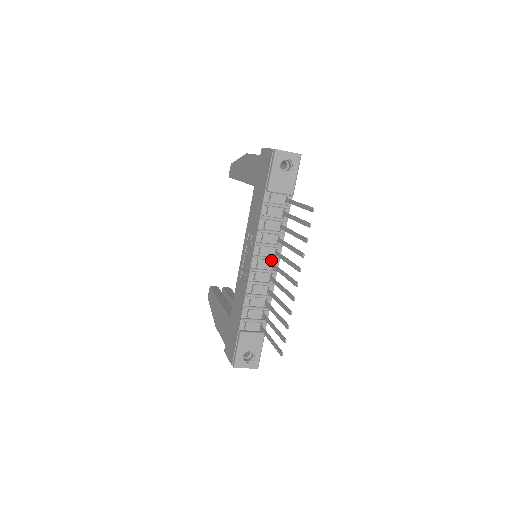
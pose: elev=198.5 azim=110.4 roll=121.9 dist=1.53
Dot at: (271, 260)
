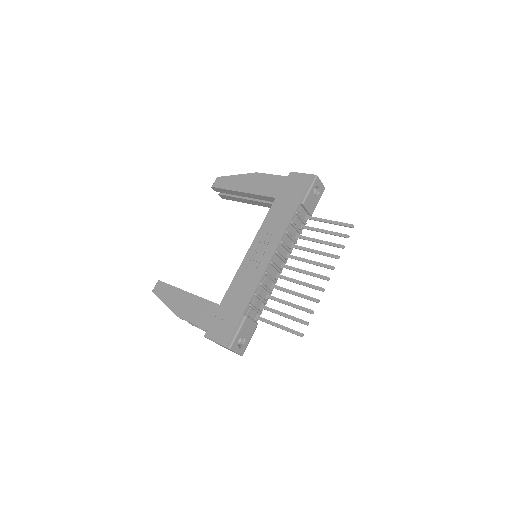
Dot at: (283, 260)
